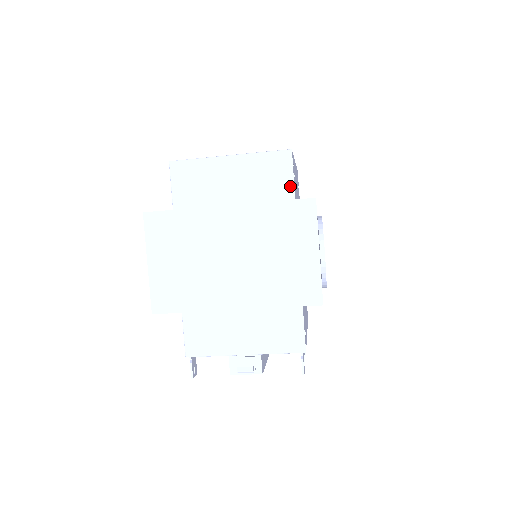
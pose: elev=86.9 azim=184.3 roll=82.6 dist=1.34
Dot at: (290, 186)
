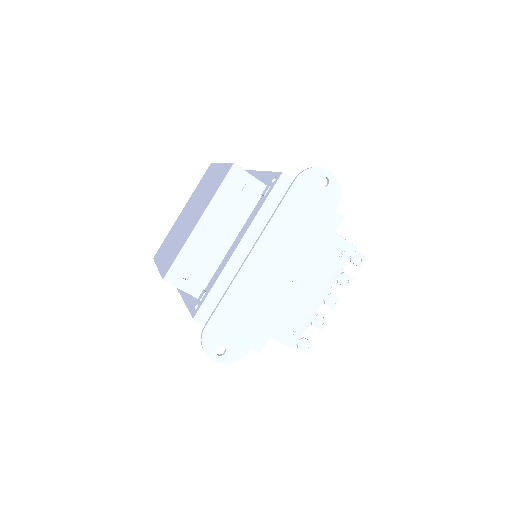
Dot at: (188, 293)
